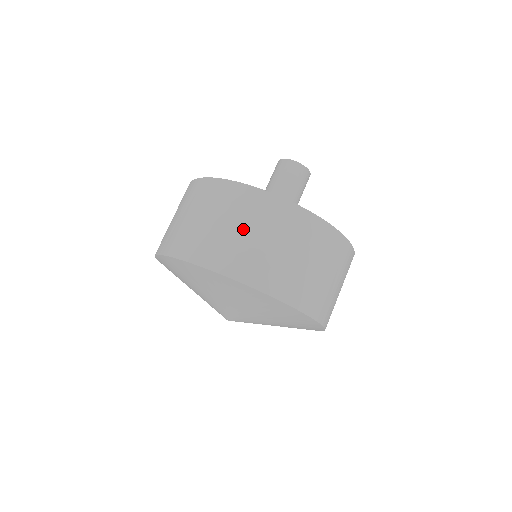
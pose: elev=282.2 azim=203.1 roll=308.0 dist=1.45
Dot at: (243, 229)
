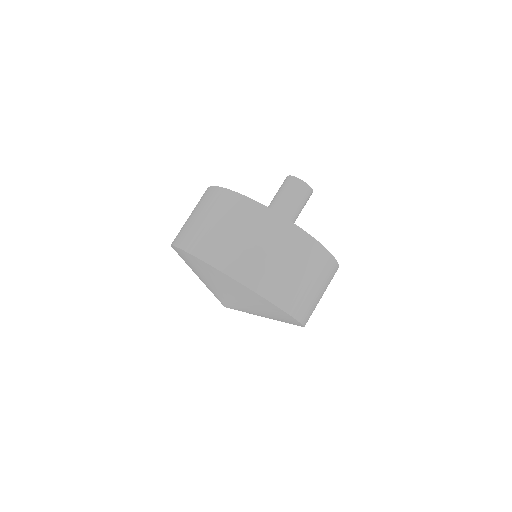
Dot at: (296, 270)
